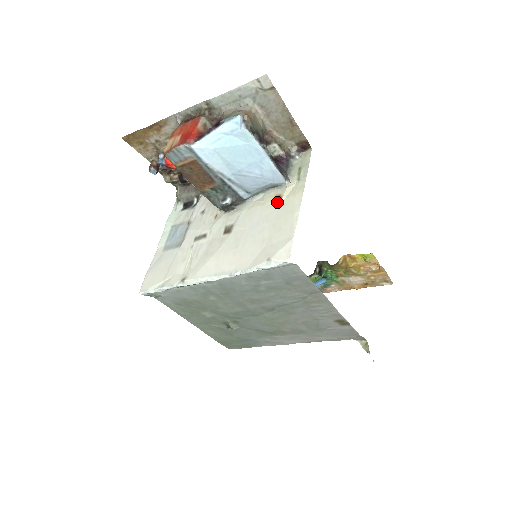
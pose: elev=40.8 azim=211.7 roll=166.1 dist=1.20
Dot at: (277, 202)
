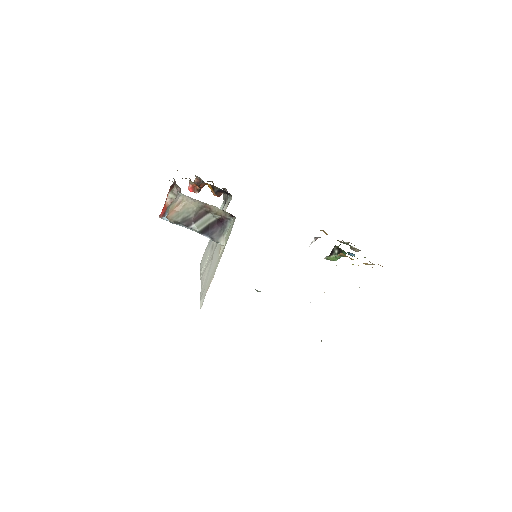
Dot at: (219, 254)
